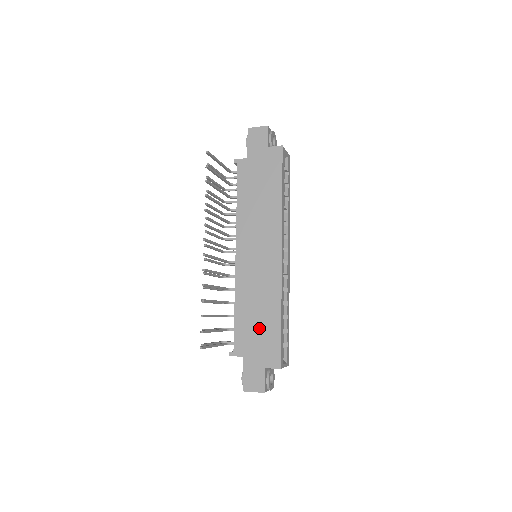
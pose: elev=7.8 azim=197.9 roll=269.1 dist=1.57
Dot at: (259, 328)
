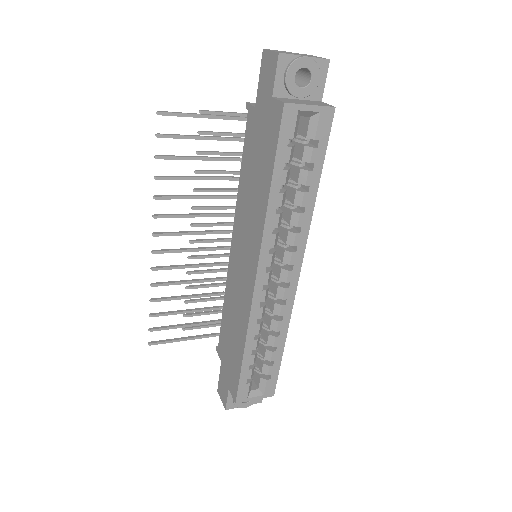
Dot at: (231, 346)
